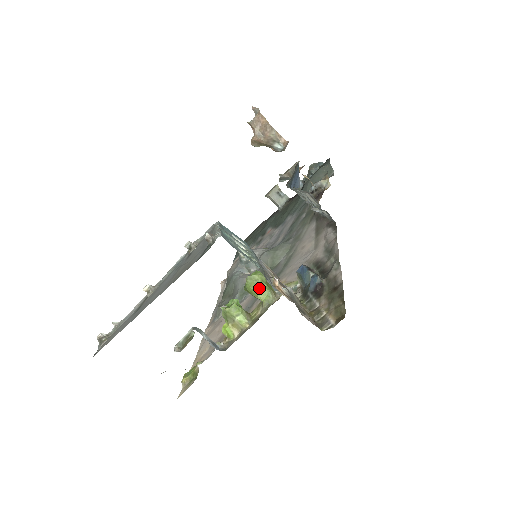
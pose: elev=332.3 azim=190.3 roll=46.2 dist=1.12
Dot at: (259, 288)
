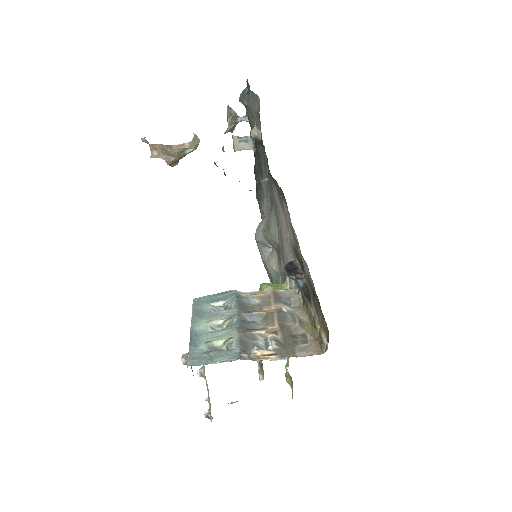
Dot at: occluded
